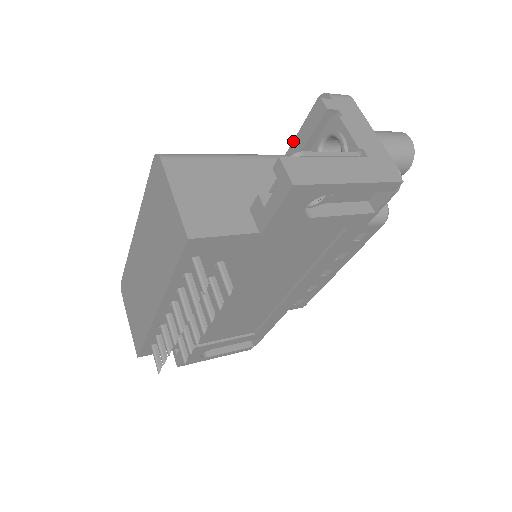
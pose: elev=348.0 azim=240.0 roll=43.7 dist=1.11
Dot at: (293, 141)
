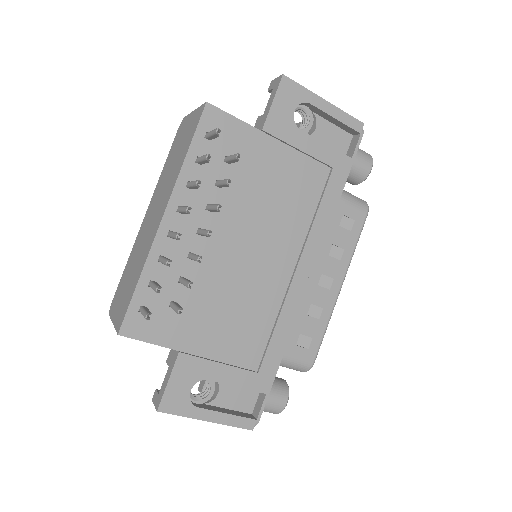
Dot at: occluded
